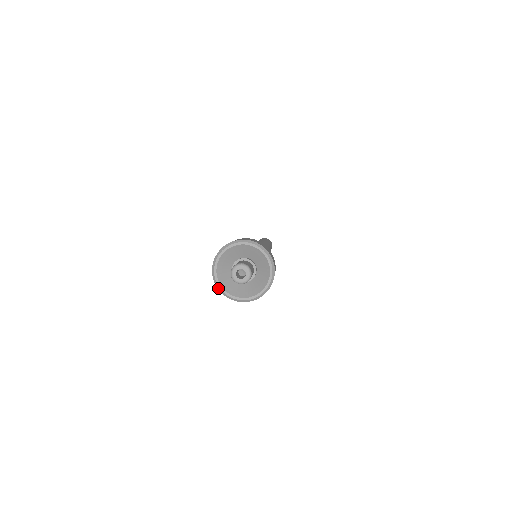
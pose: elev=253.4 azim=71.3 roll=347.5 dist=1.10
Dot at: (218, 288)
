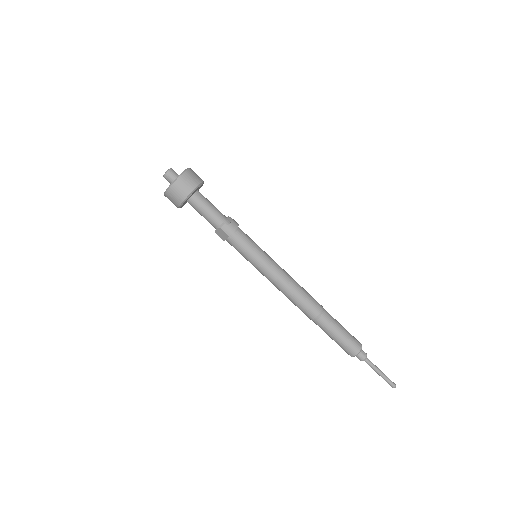
Dot at: (167, 189)
